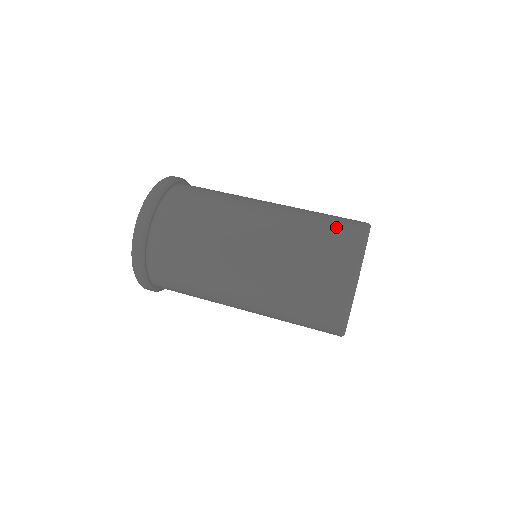
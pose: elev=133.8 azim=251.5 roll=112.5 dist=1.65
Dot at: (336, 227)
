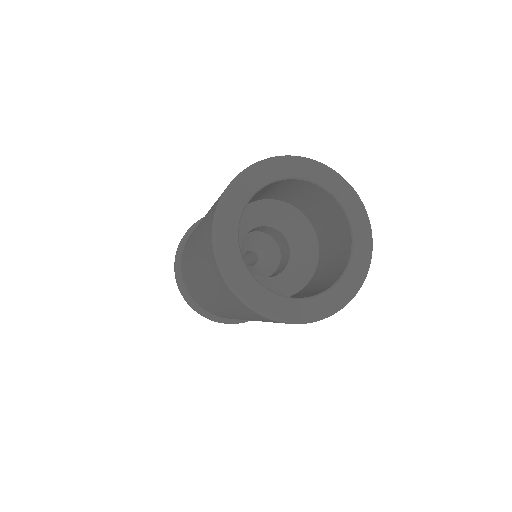
Dot at: occluded
